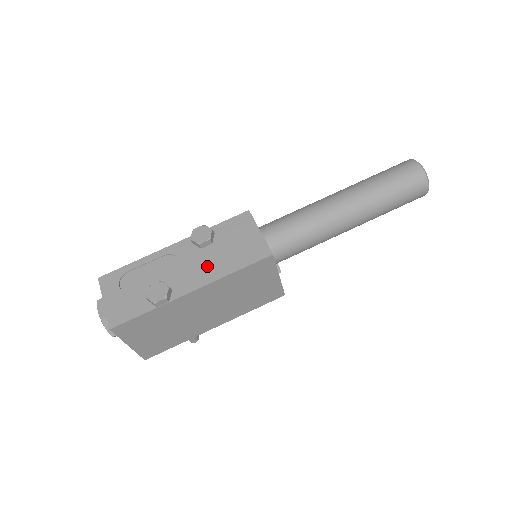
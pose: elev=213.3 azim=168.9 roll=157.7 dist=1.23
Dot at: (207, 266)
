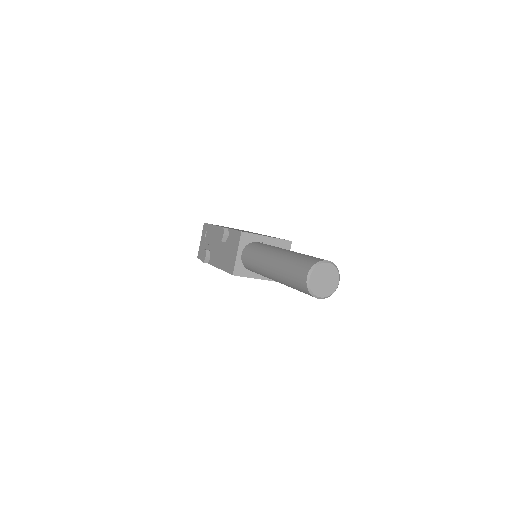
Dot at: (220, 255)
